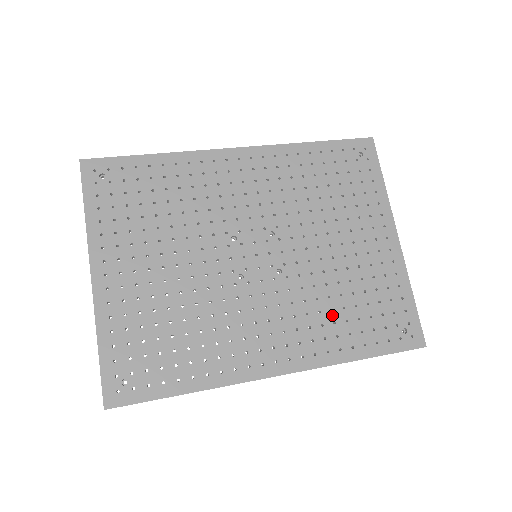
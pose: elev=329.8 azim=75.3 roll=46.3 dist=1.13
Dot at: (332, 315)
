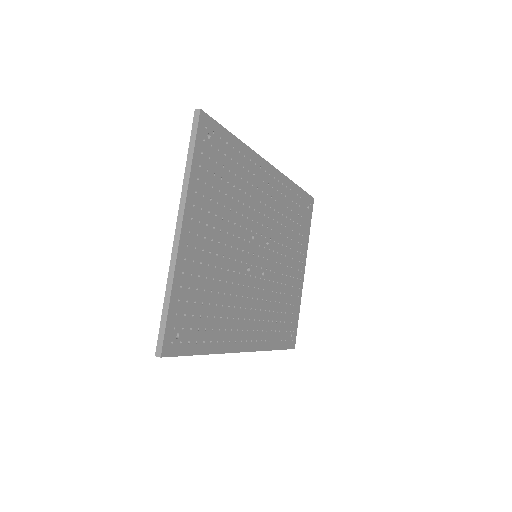
Dot at: (273, 315)
